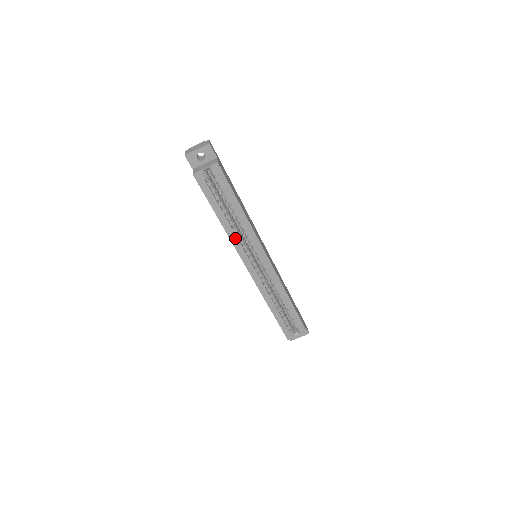
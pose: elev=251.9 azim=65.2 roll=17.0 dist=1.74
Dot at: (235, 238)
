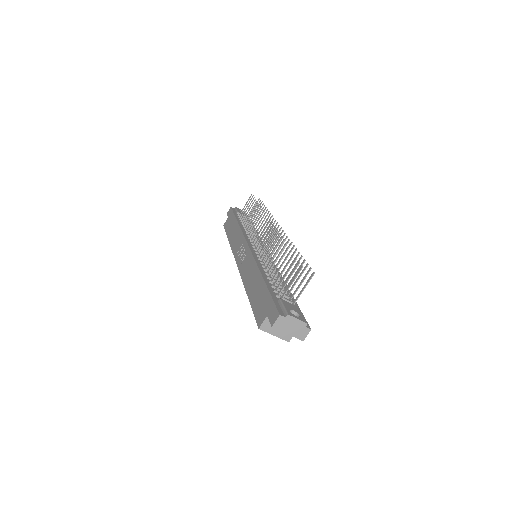
Dot at: occluded
